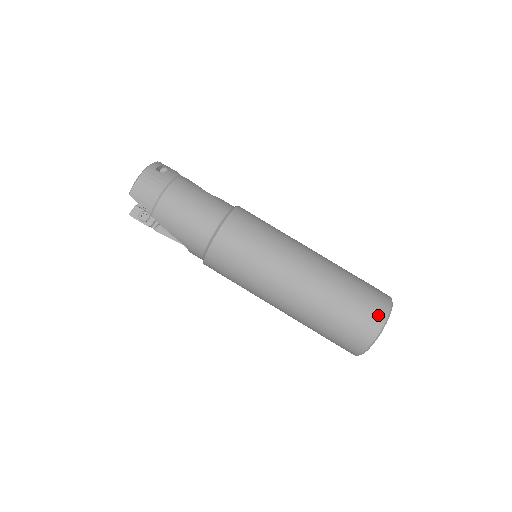
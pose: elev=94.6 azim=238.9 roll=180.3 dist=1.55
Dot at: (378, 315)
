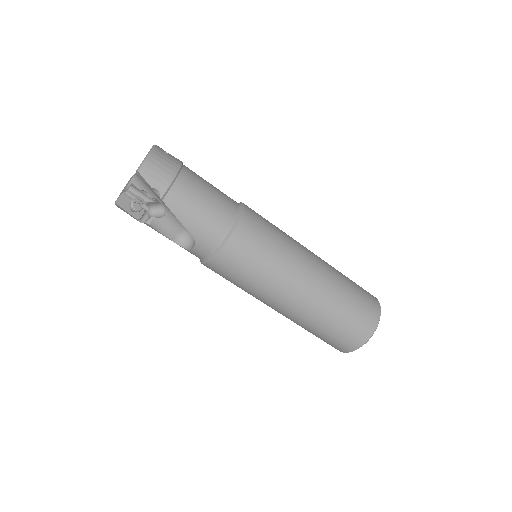
Dot at: (375, 305)
